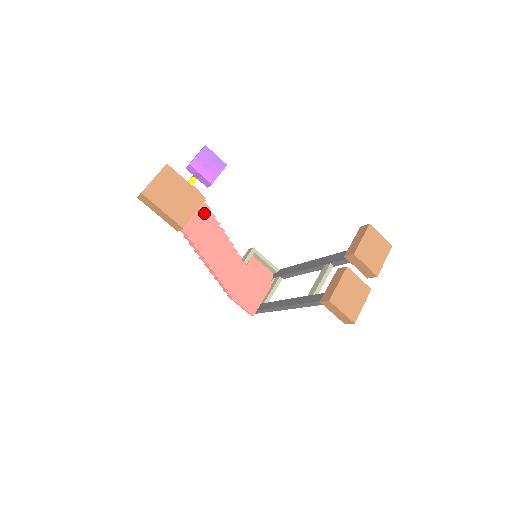
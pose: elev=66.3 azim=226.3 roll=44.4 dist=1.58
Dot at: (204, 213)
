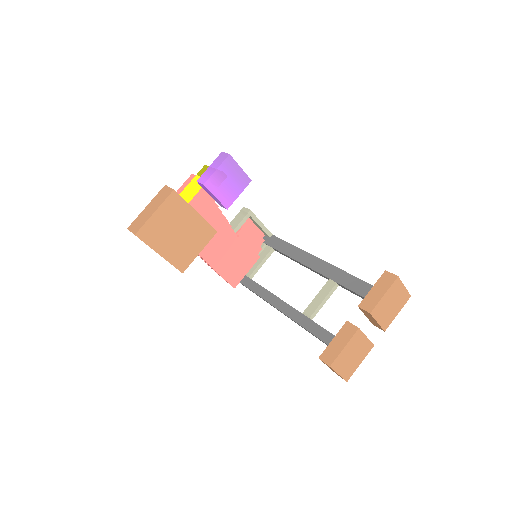
Dot at: (206, 207)
